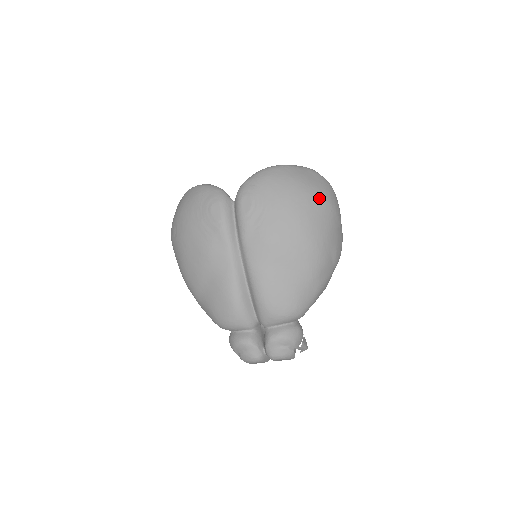
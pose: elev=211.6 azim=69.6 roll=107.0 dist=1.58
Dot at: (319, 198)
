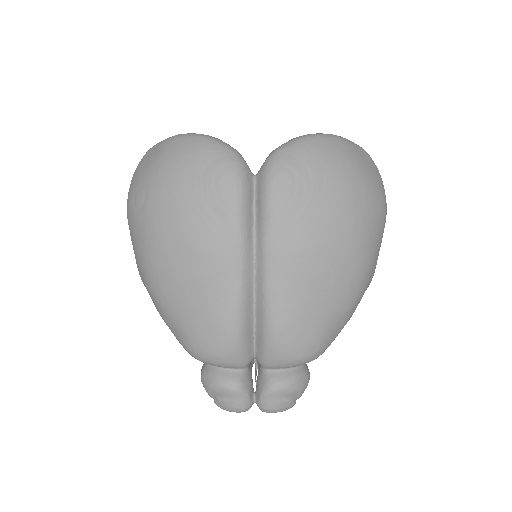
Dot at: (377, 197)
